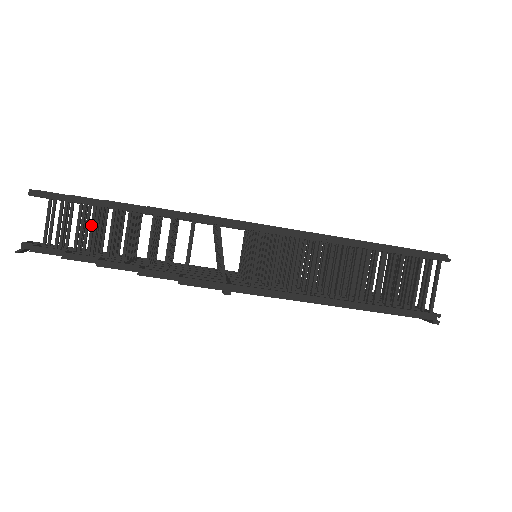
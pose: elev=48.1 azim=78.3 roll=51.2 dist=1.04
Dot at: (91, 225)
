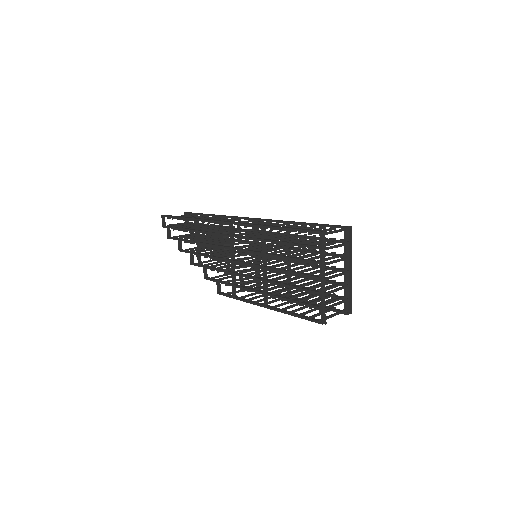
Dot at: occluded
